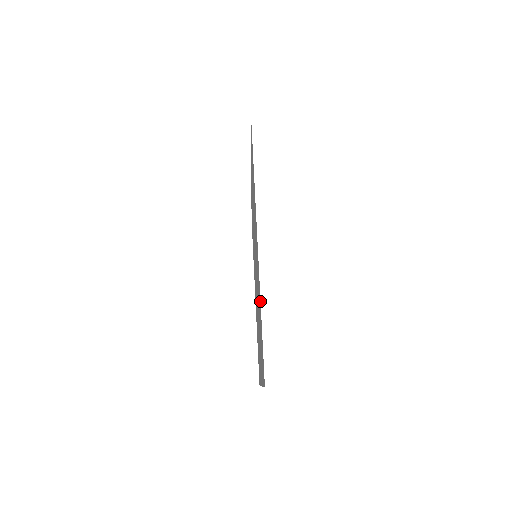
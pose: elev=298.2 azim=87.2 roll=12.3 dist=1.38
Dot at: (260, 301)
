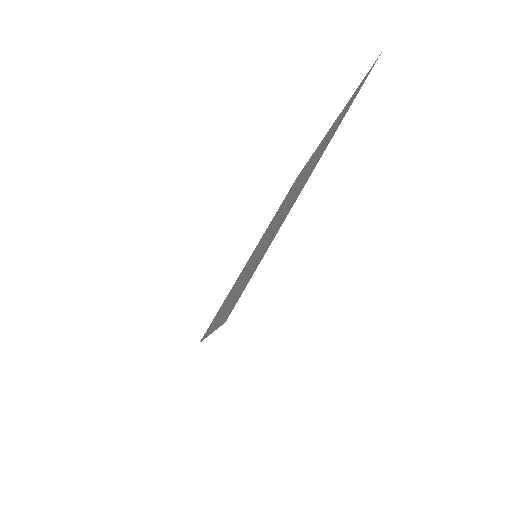
Dot at: occluded
